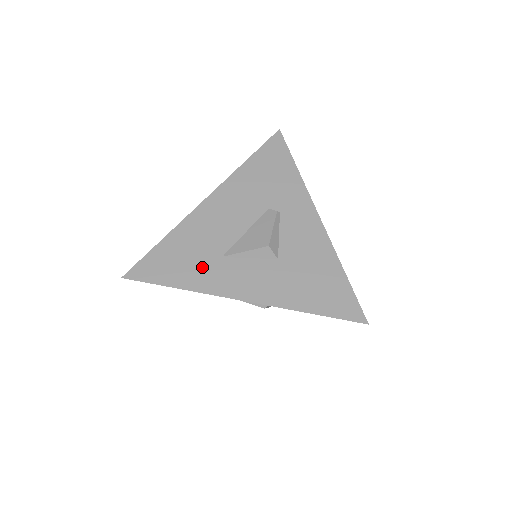
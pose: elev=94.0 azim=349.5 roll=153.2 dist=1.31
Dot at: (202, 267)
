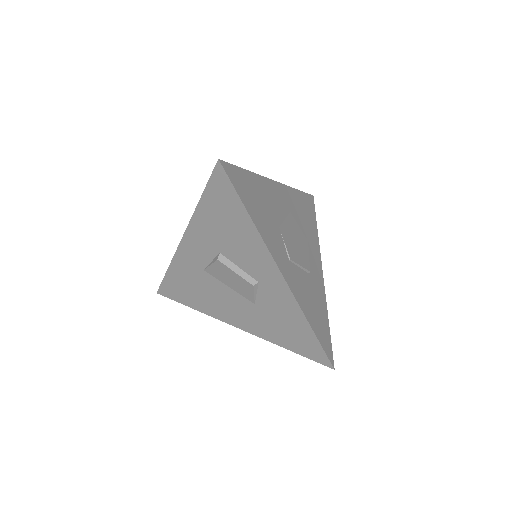
Dot at: occluded
